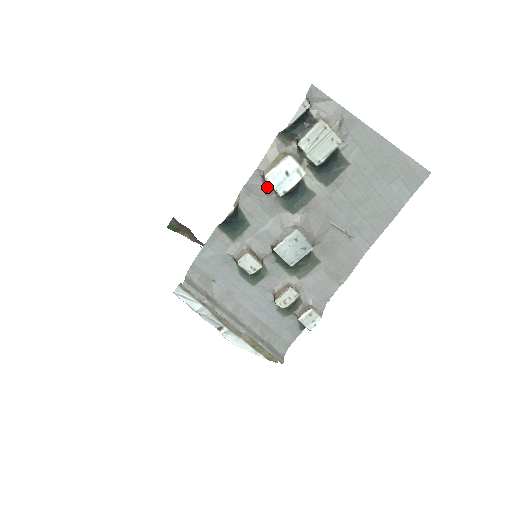
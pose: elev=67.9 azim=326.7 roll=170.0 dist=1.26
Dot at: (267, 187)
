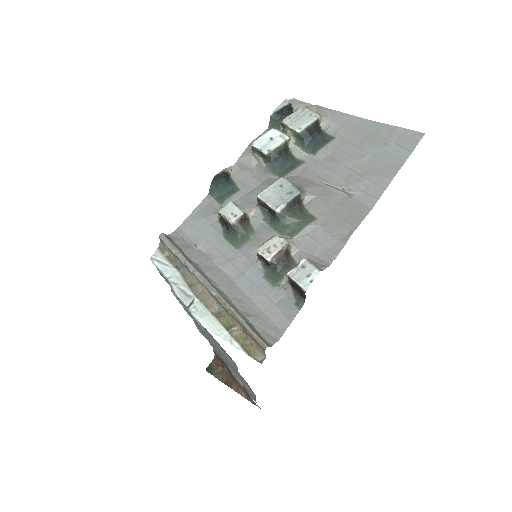
Dot at: (256, 158)
